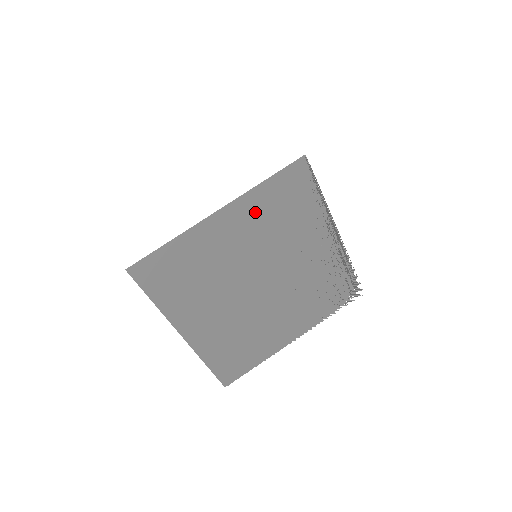
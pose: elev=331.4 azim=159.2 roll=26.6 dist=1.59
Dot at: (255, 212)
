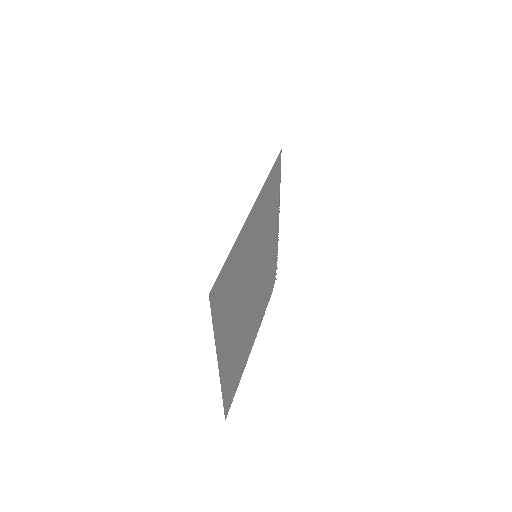
Dot at: (262, 208)
